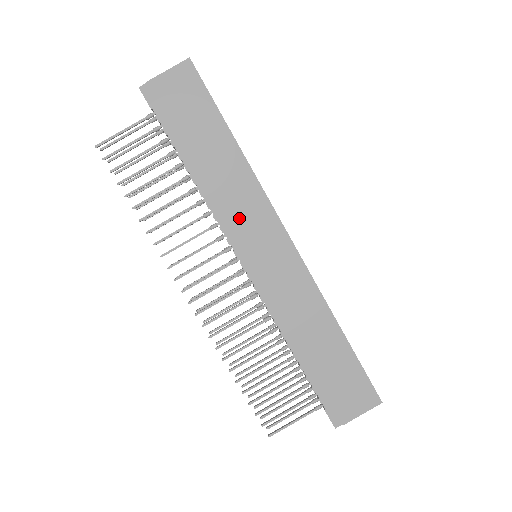
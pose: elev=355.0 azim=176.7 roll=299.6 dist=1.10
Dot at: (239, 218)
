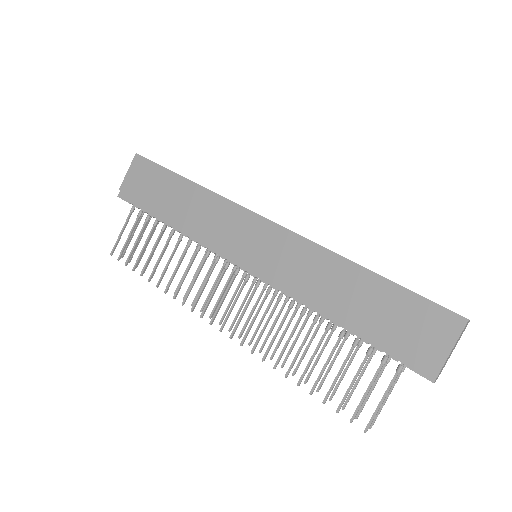
Dot at: (219, 233)
